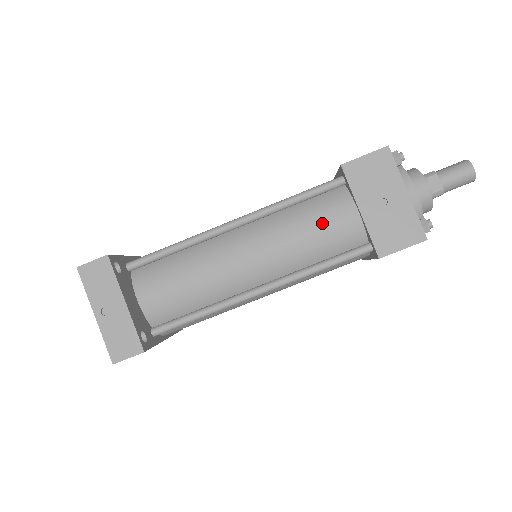
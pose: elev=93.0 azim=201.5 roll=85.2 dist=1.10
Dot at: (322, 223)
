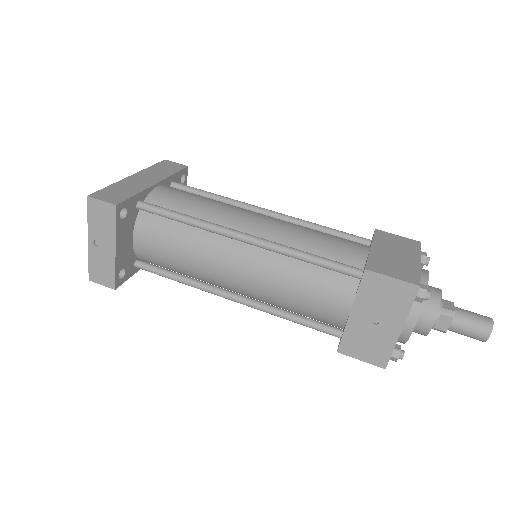
Dot at: (314, 295)
